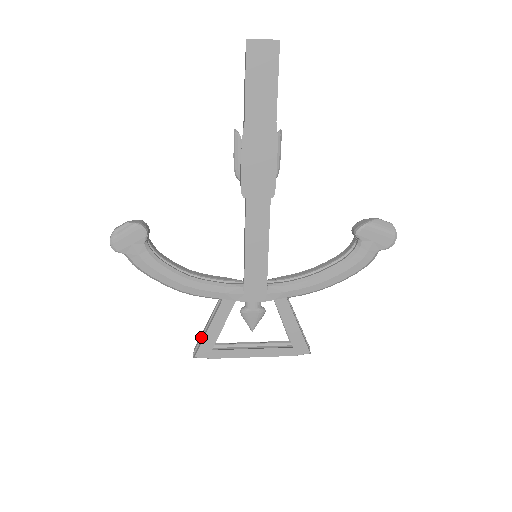
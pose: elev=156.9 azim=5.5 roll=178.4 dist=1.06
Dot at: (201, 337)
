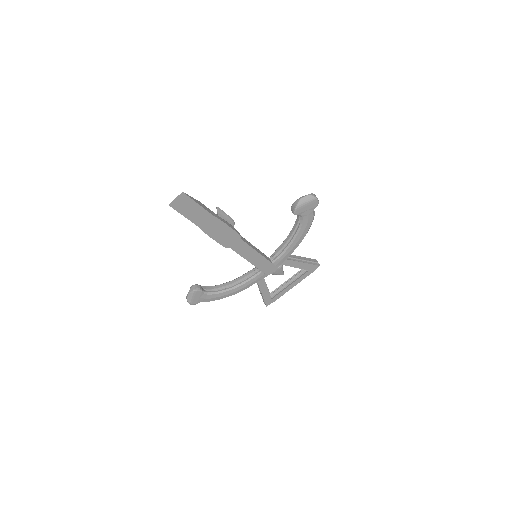
Dot at: (262, 298)
